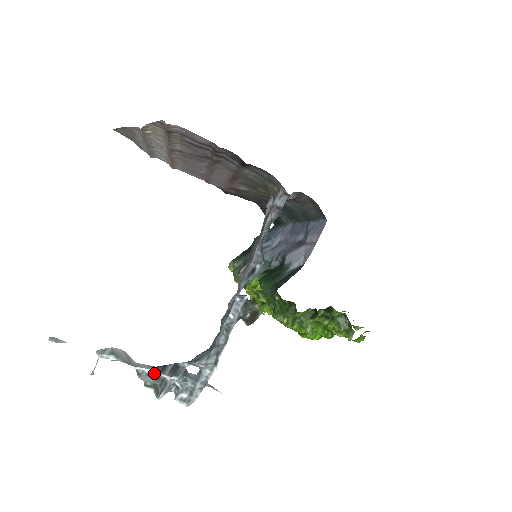
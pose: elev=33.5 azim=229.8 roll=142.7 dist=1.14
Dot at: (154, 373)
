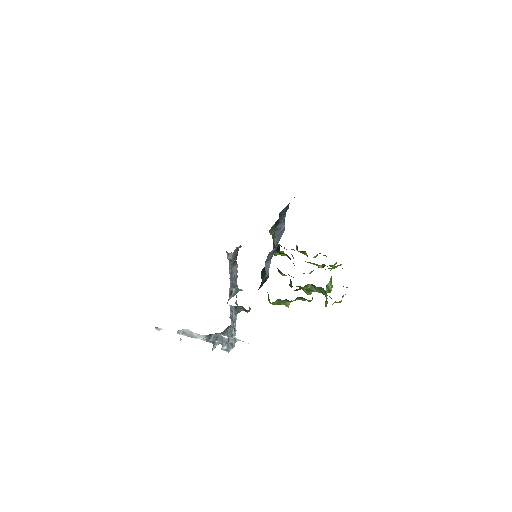
Dot at: occluded
